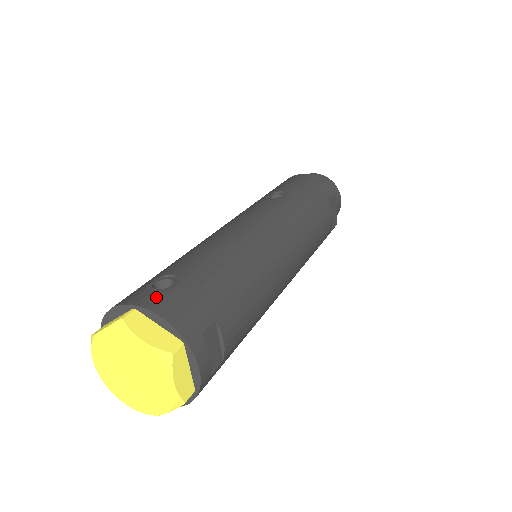
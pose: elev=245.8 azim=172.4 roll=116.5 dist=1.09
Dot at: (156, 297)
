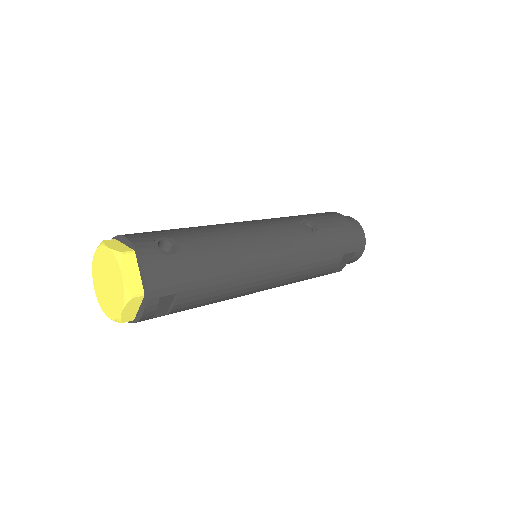
Dot at: (153, 254)
